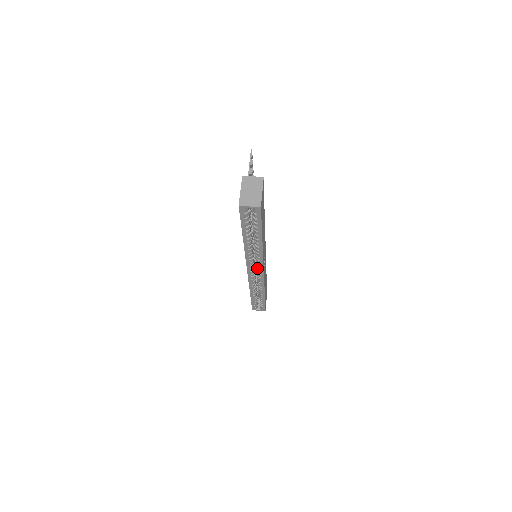
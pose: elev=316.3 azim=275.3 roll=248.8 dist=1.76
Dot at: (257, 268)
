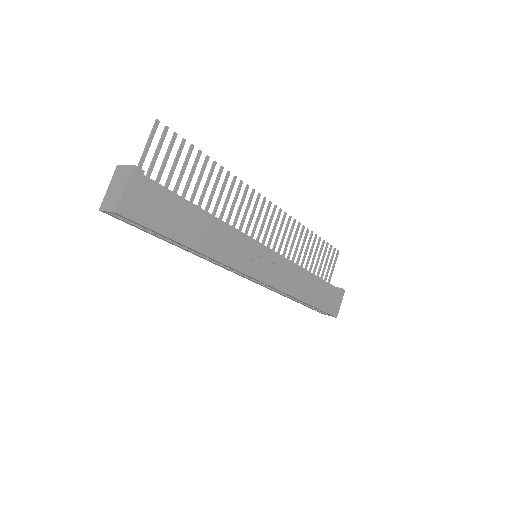
Dot at: occluded
